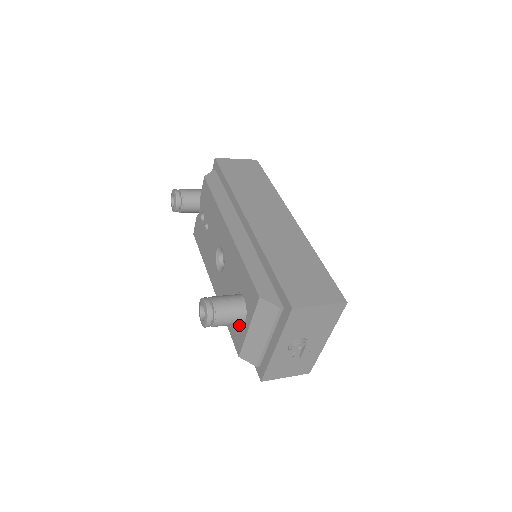
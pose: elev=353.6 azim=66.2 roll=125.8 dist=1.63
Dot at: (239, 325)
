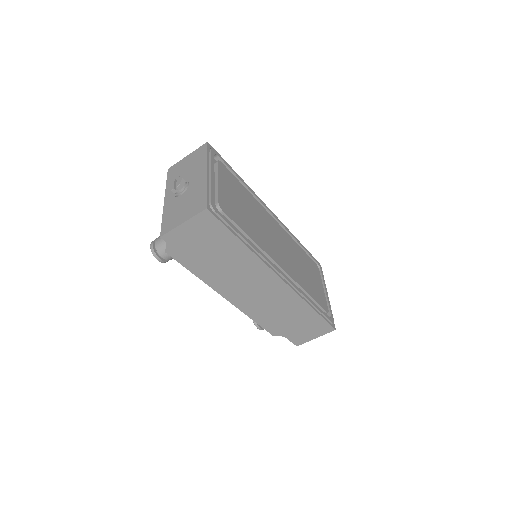
Dot at: occluded
